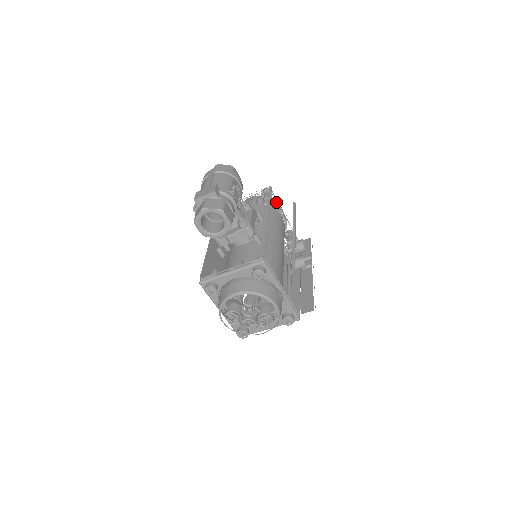
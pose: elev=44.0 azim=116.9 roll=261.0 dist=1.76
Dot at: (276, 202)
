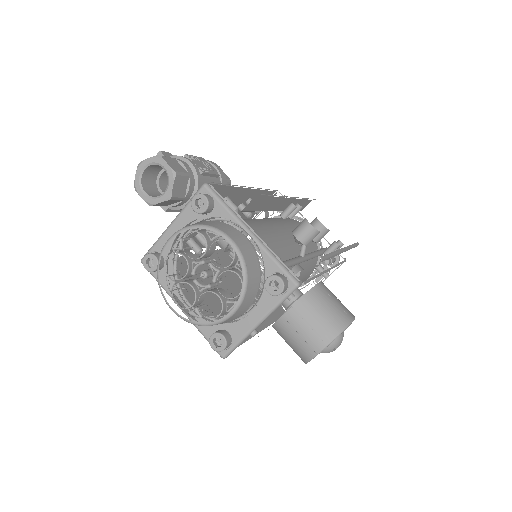
Dot at: occluded
